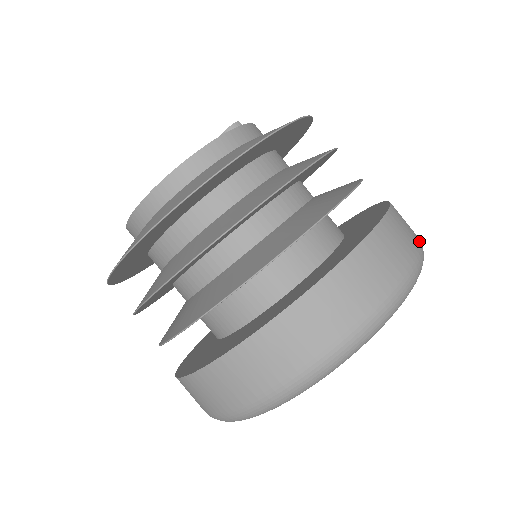
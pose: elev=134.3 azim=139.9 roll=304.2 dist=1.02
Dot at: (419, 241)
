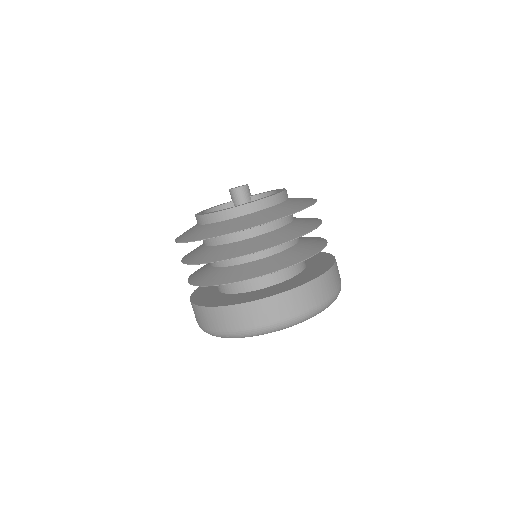
Dot at: occluded
